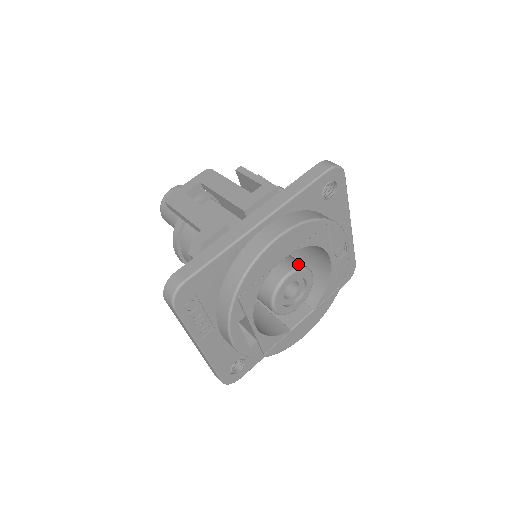
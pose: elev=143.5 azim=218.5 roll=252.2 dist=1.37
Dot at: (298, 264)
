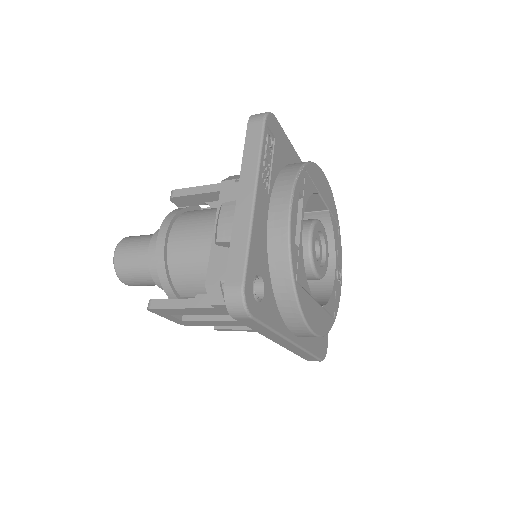
Dot at: occluded
